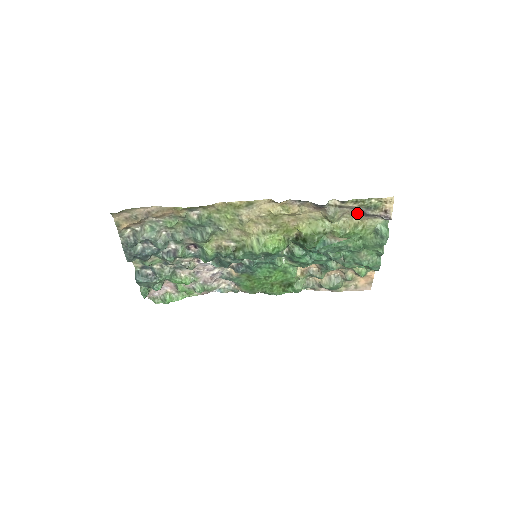
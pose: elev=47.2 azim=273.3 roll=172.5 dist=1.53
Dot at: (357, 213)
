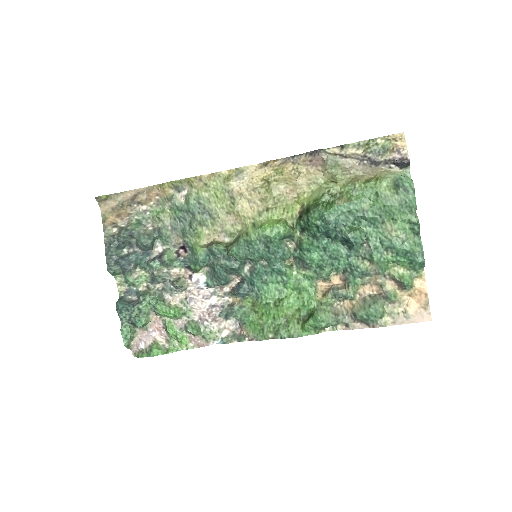
Dot at: (366, 166)
